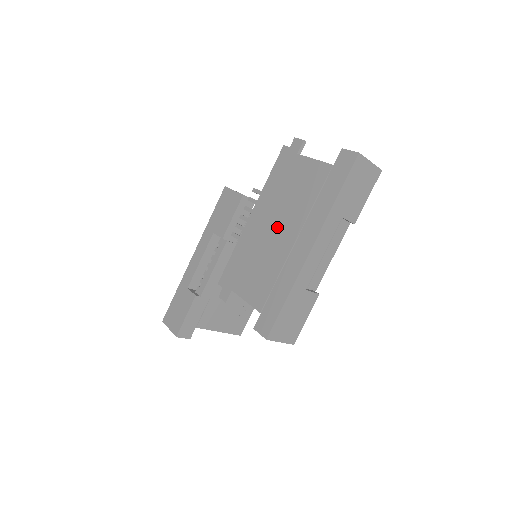
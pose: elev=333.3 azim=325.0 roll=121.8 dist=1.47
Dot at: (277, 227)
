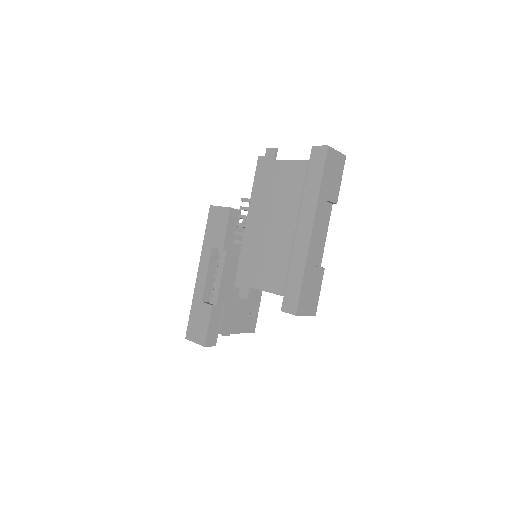
Dot at: (275, 223)
